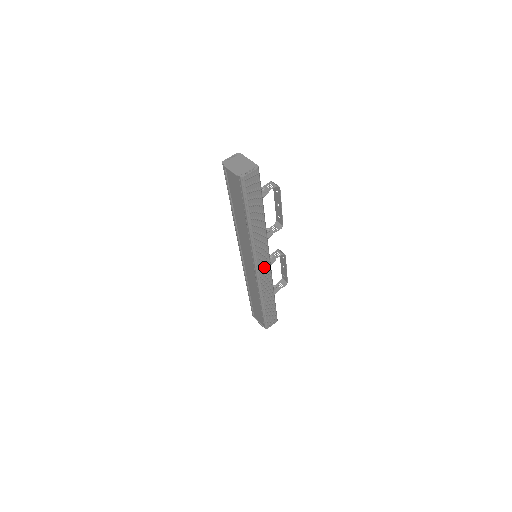
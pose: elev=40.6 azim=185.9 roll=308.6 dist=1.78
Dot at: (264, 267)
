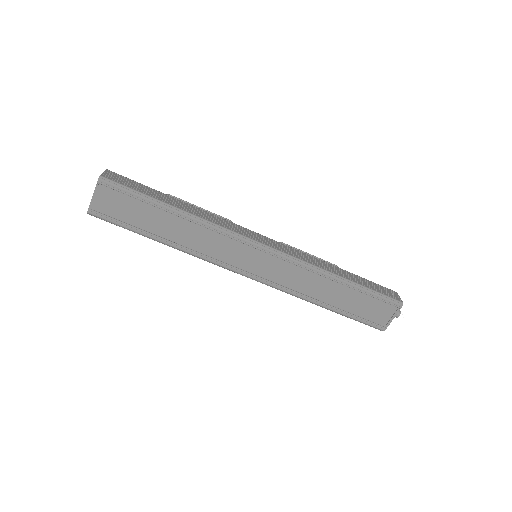
Dot at: (270, 243)
